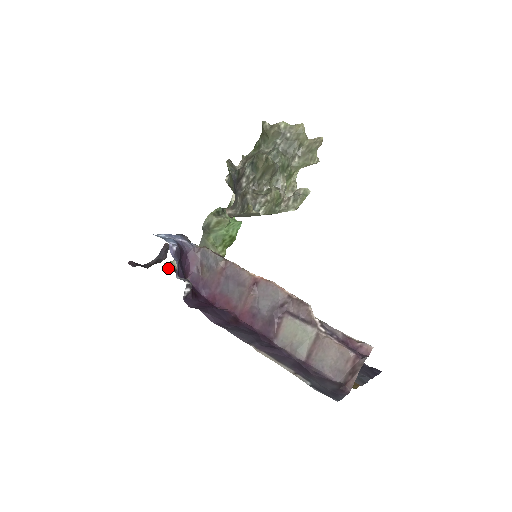
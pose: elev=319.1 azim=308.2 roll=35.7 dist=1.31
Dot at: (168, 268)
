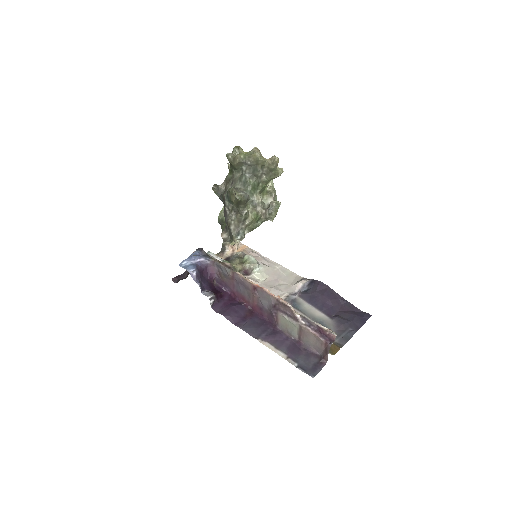
Dot at: occluded
